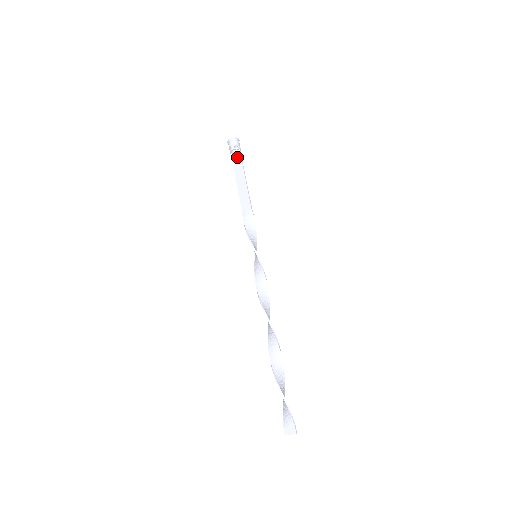
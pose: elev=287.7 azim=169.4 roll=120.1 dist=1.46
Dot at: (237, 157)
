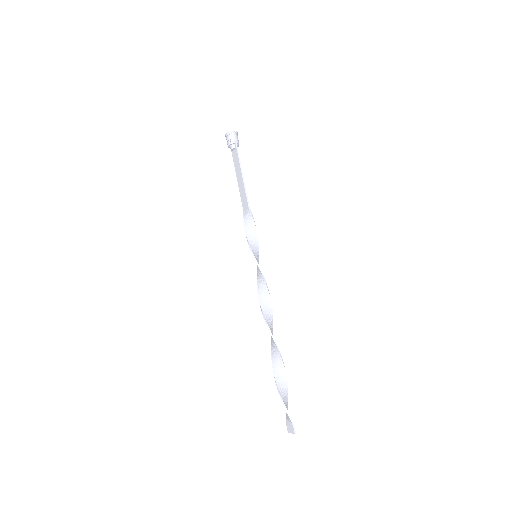
Dot at: (235, 152)
